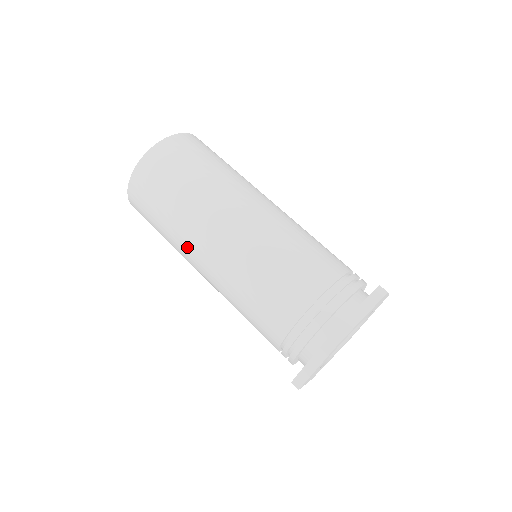
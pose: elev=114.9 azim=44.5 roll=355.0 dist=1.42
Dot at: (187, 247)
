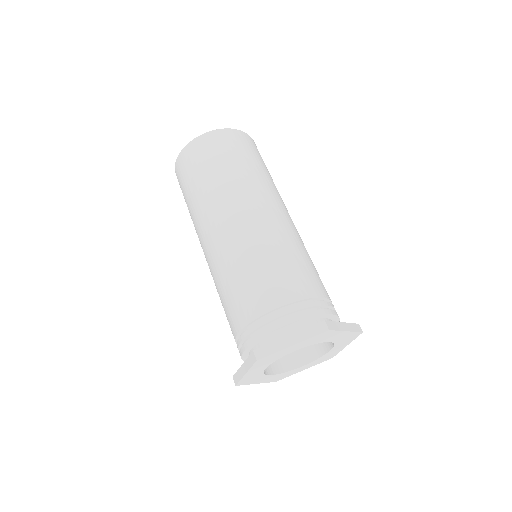
Dot at: (197, 232)
